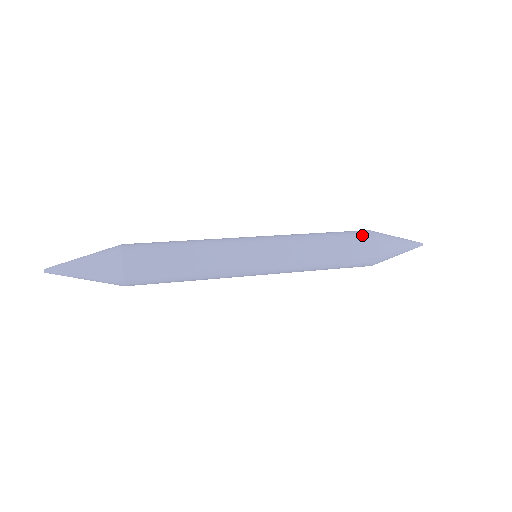
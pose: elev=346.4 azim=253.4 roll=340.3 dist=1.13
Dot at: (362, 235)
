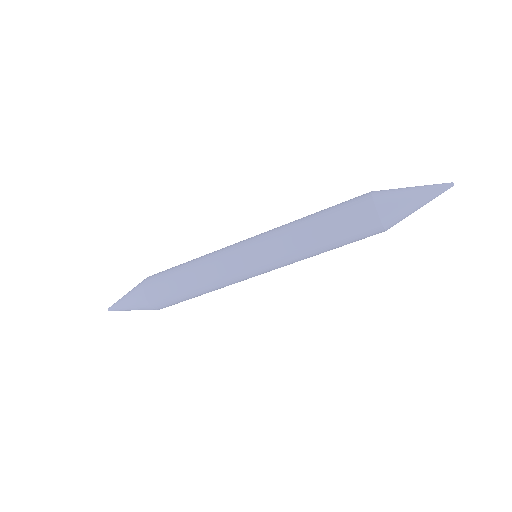
Dot at: (355, 199)
